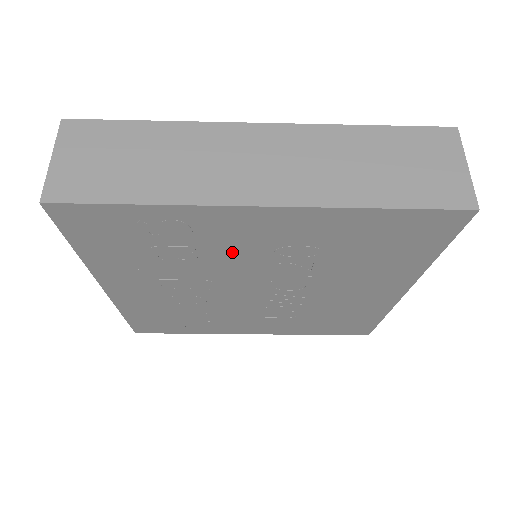
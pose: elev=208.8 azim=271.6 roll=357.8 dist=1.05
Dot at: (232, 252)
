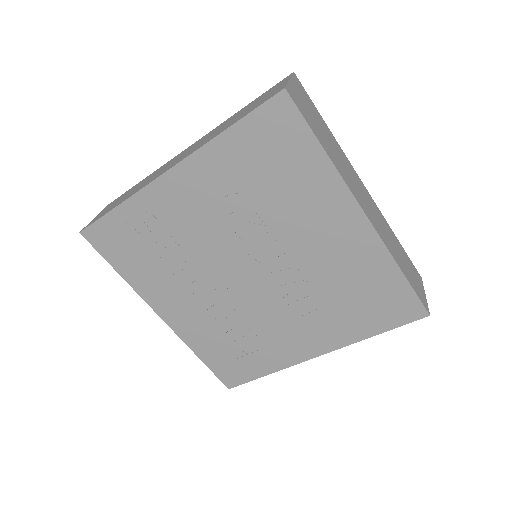
Dot at: (194, 229)
